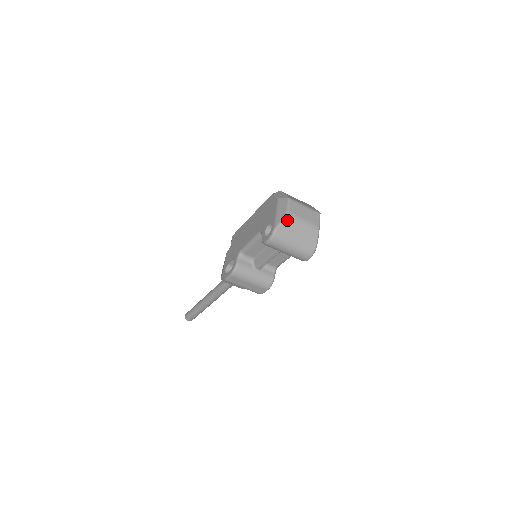
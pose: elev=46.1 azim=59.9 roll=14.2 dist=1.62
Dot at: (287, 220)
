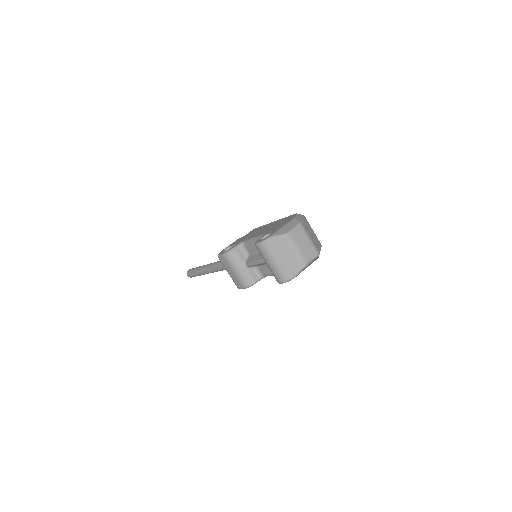
Dot at: (284, 238)
